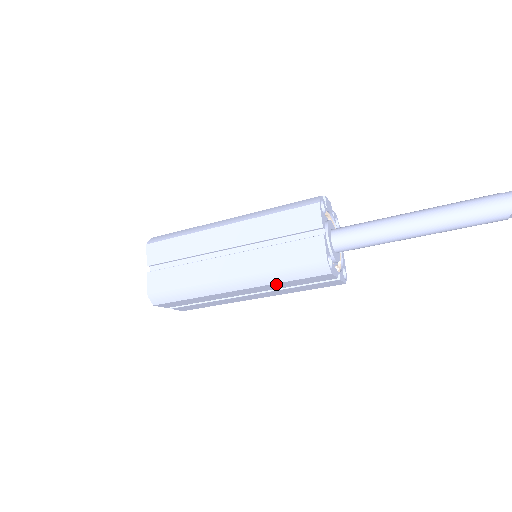
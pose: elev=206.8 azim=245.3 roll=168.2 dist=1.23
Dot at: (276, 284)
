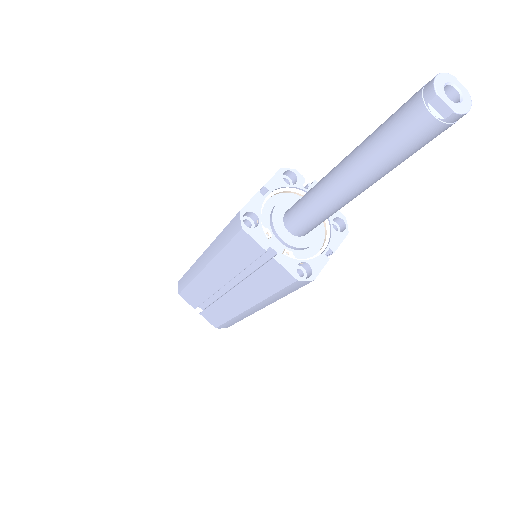
Dot at: (222, 256)
